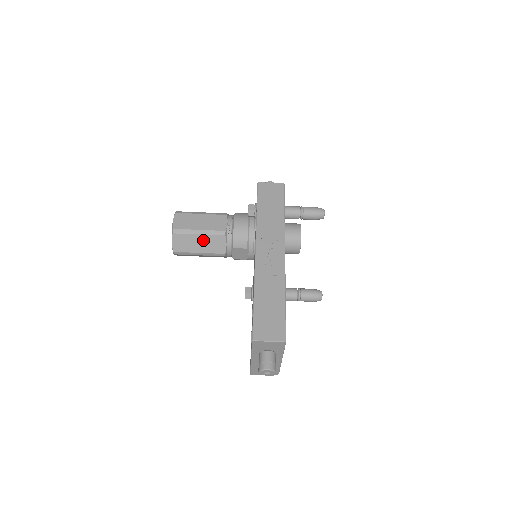
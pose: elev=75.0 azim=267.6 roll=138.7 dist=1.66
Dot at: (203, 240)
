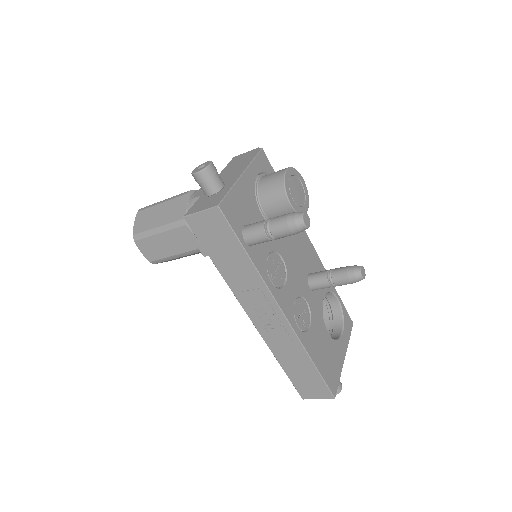
Dot at: (187, 255)
